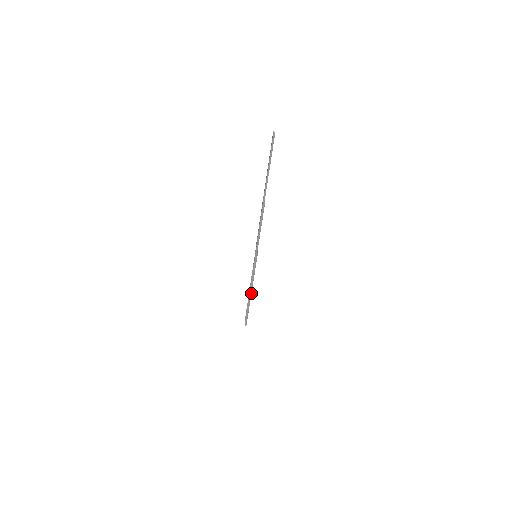
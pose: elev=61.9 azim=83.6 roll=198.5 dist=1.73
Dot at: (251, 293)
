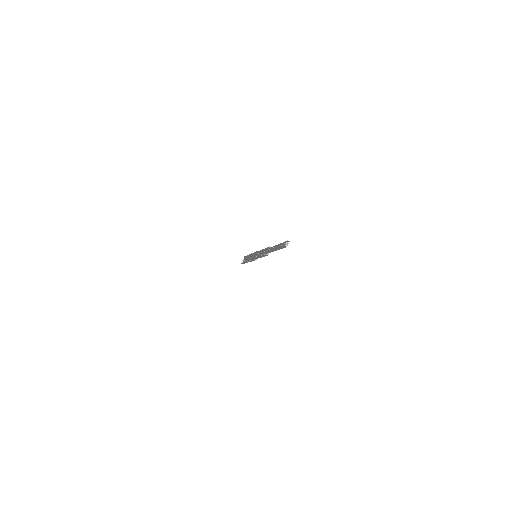
Dot at: occluded
